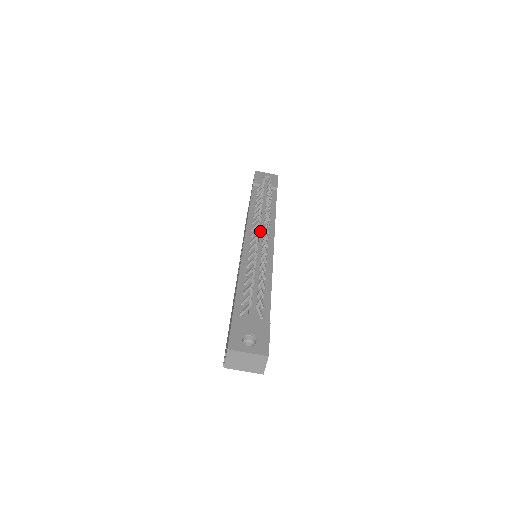
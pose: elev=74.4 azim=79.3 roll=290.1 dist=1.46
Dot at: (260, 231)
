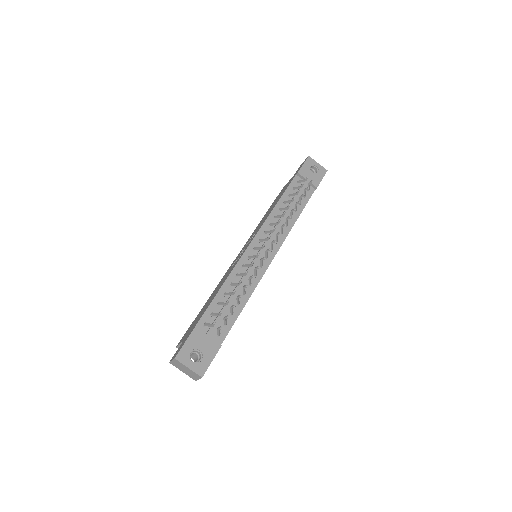
Dot at: (269, 240)
